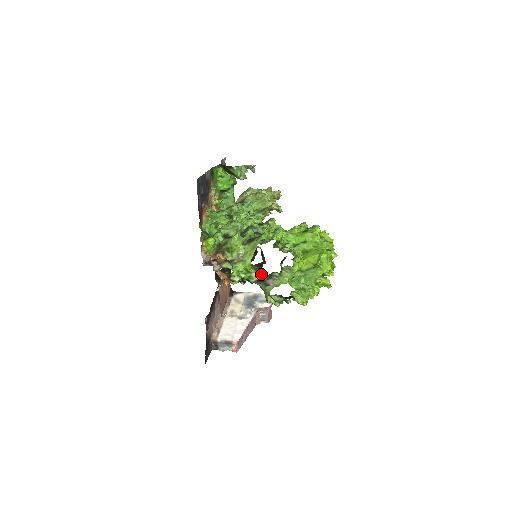
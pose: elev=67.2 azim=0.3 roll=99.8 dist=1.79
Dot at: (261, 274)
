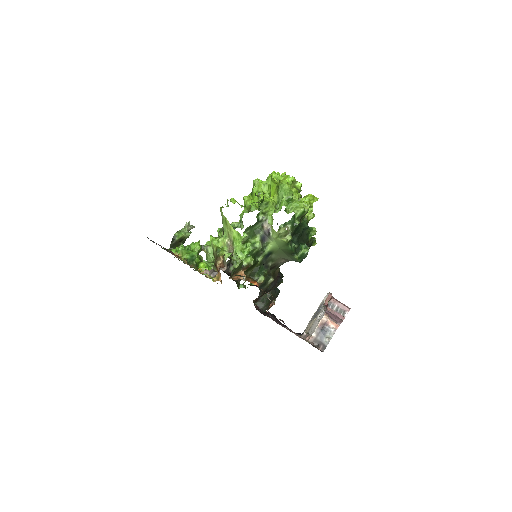
Dot at: (255, 233)
